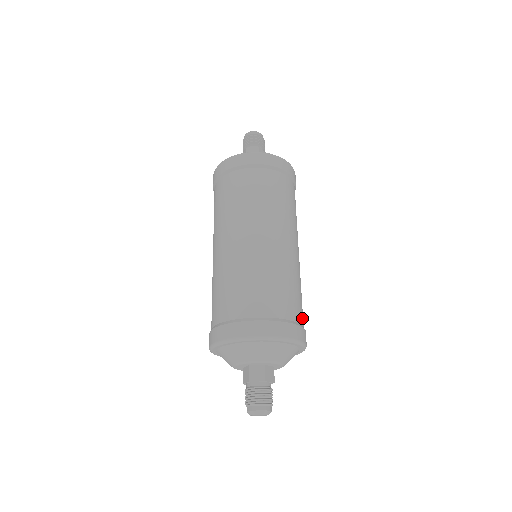
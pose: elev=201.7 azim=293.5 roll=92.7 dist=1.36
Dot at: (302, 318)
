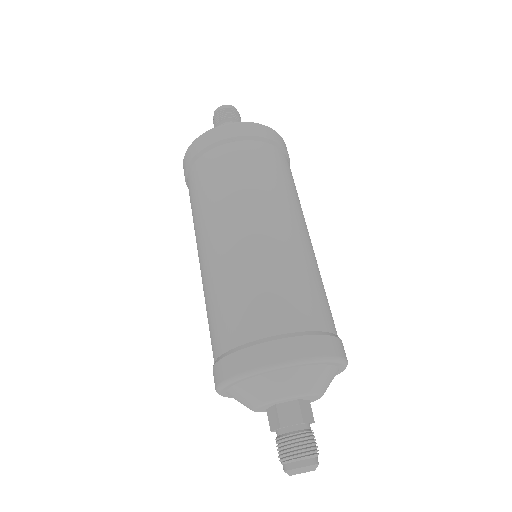
Dot at: occluded
